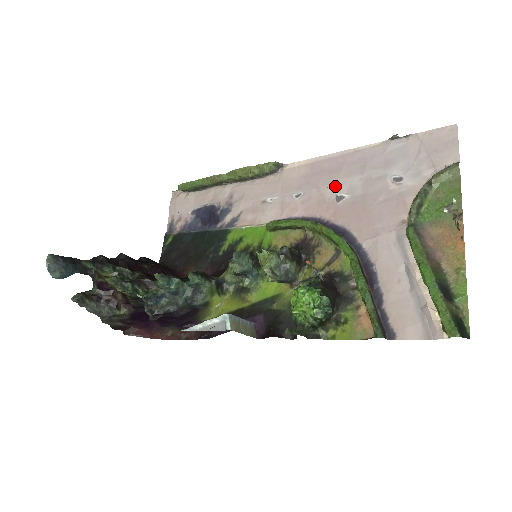
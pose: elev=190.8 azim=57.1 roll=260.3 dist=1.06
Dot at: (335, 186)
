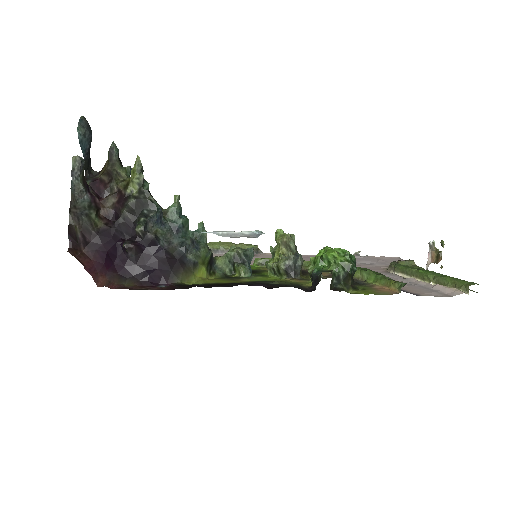
Dot at: occluded
